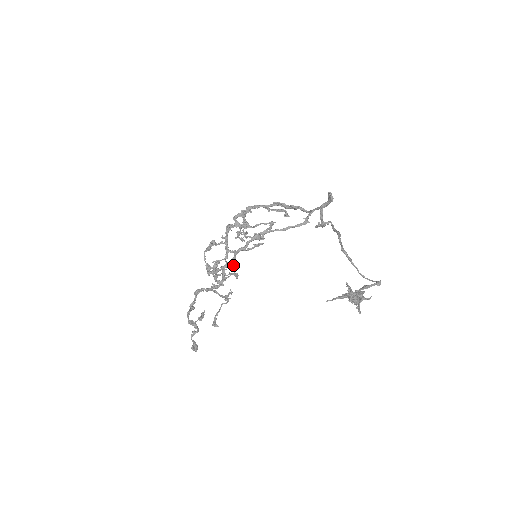
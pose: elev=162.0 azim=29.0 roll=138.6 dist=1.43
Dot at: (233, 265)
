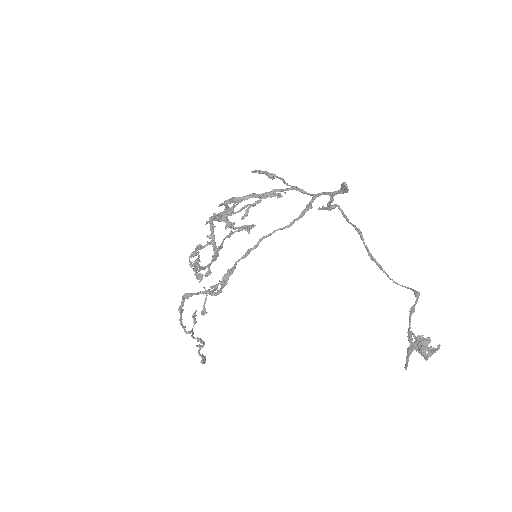
Dot at: (217, 254)
